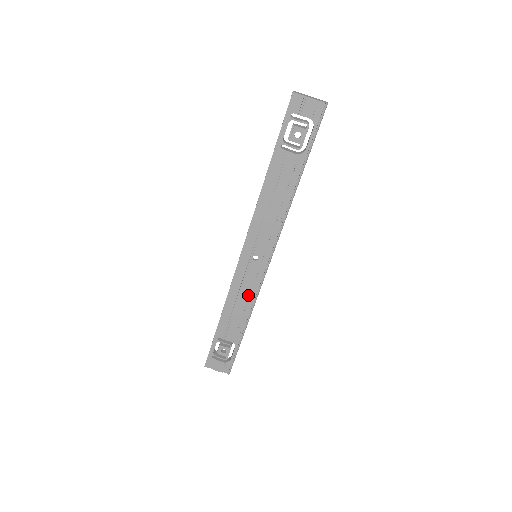
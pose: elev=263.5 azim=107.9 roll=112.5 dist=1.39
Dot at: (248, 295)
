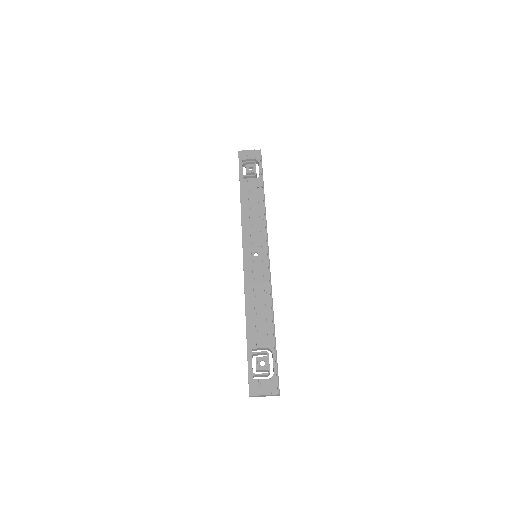
Dot at: (263, 289)
